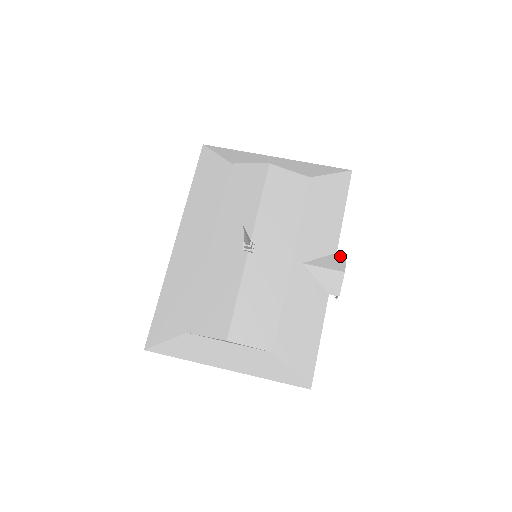
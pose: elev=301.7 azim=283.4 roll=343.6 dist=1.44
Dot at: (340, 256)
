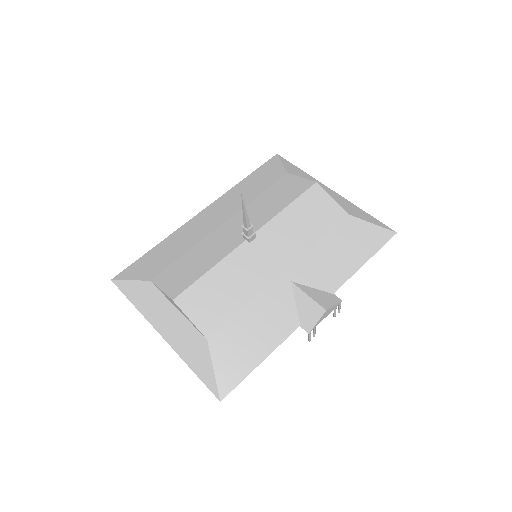
Dot at: (334, 298)
